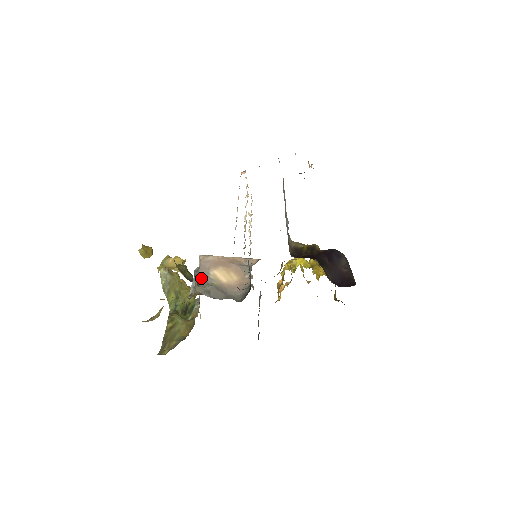
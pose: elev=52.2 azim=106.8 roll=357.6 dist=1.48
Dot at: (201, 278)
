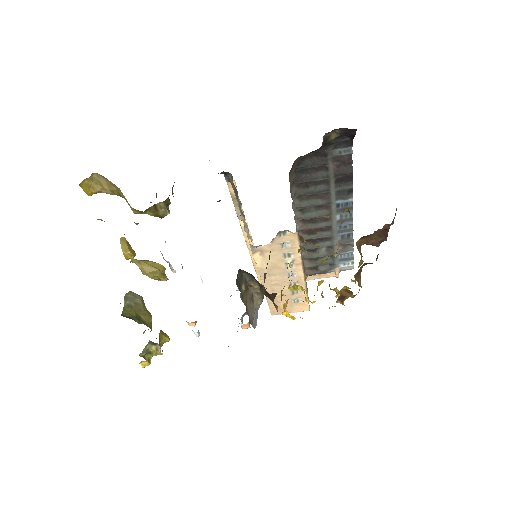
Dot at: occluded
